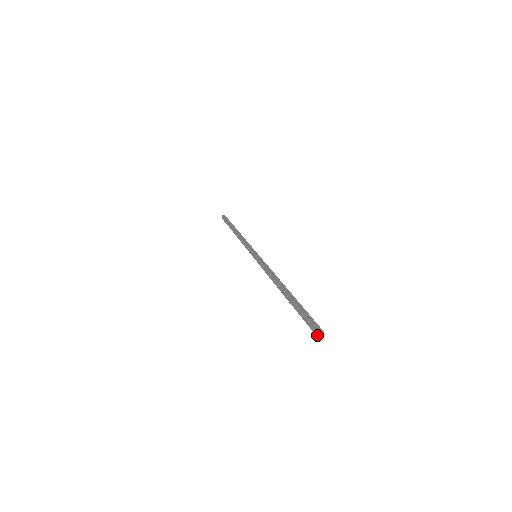
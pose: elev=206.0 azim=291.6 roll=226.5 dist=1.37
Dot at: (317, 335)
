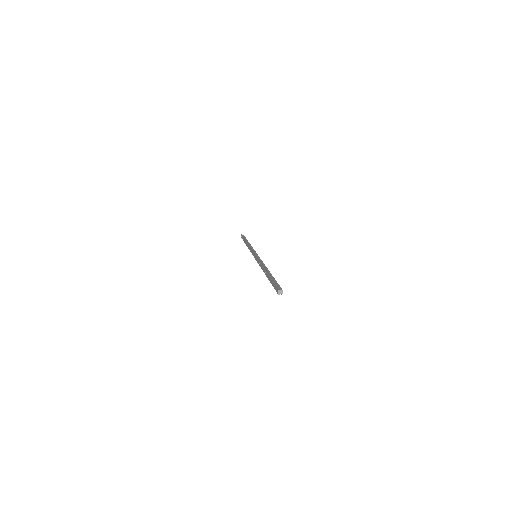
Dot at: (278, 293)
